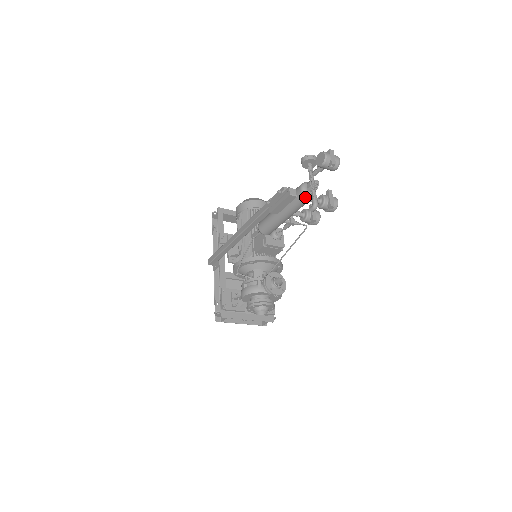
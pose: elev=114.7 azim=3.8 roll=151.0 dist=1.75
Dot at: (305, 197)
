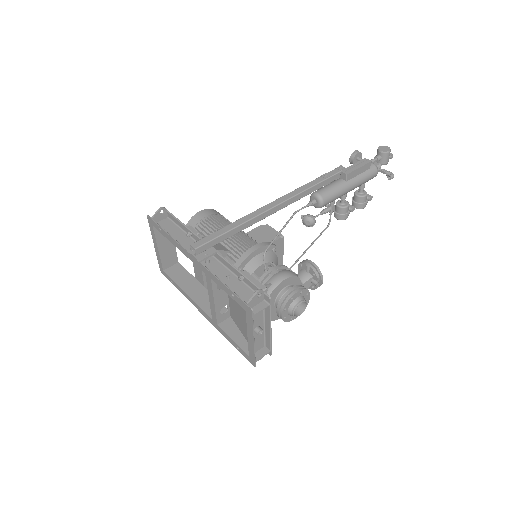
Dot at: (376, 171)
